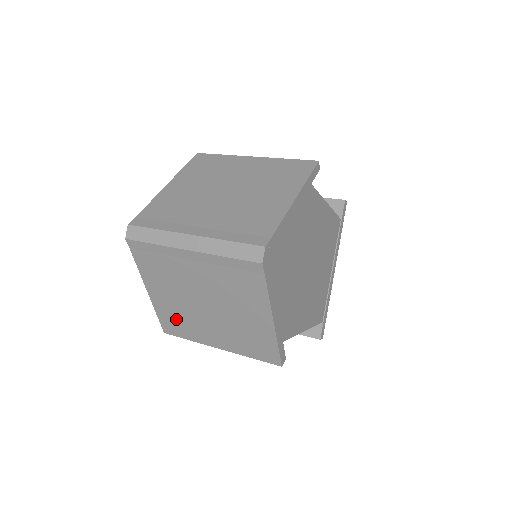
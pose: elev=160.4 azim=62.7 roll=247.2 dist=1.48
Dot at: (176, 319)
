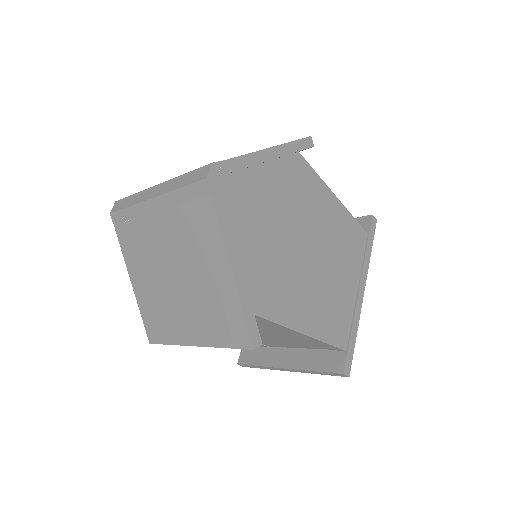
Dot at: (156, 314)
